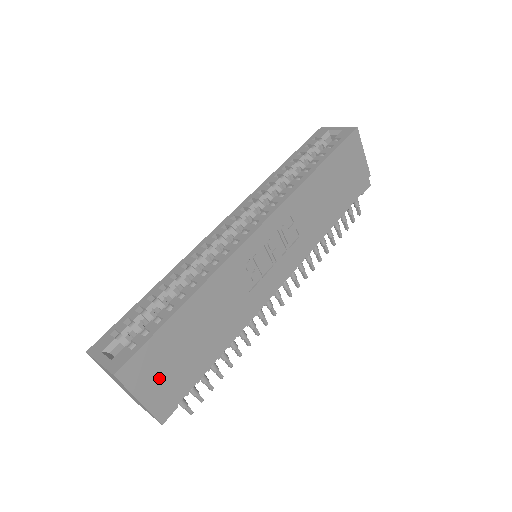
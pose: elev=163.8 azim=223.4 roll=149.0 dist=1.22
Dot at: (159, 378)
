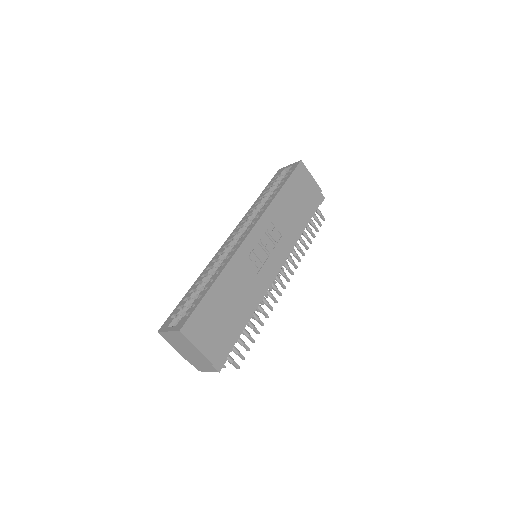
Dot at: (209, 335)
